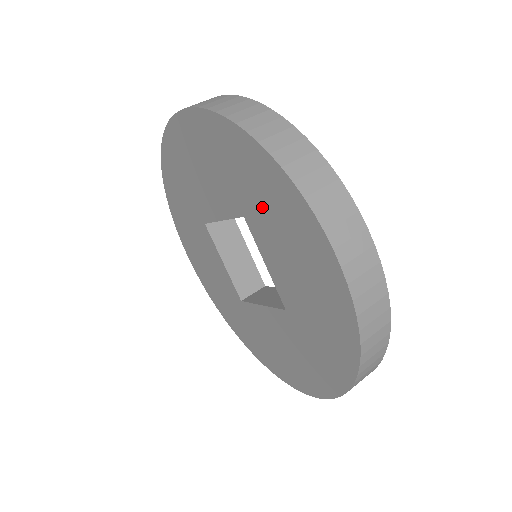
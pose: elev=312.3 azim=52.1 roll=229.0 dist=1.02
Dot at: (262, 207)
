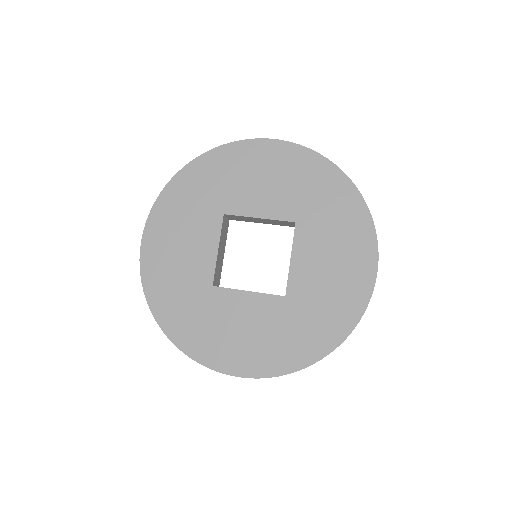
Dot at: (326, 222)
